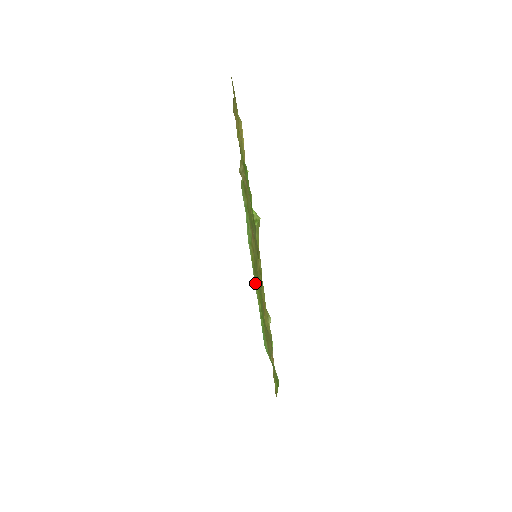
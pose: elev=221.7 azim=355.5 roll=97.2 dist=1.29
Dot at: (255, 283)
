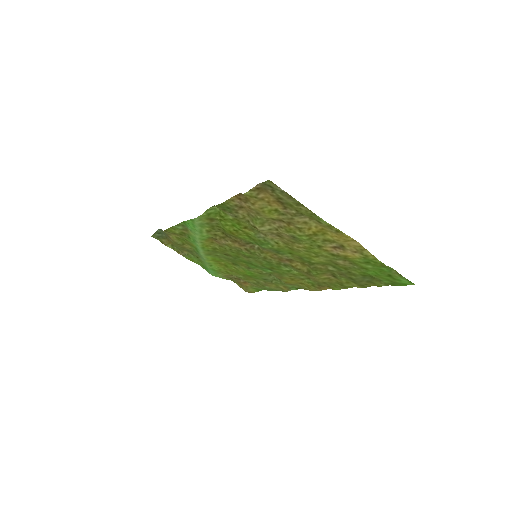
Dot at: (205, 255)
